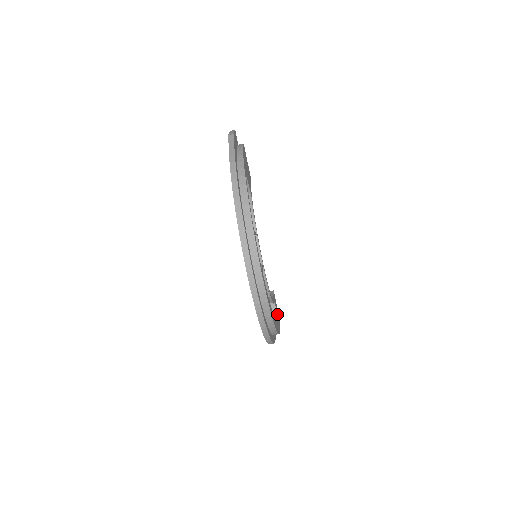
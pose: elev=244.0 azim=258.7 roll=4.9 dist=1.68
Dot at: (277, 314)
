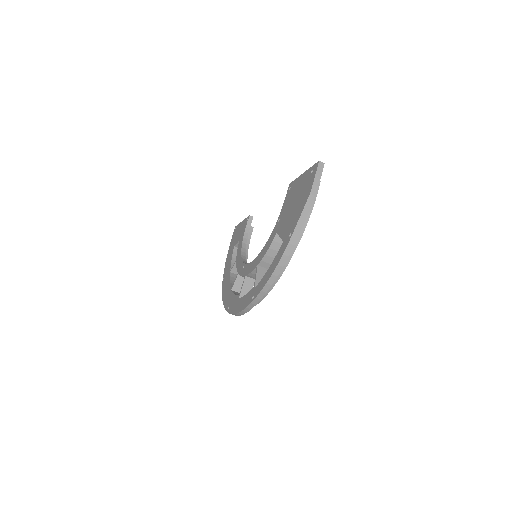
Dot at: occluded
